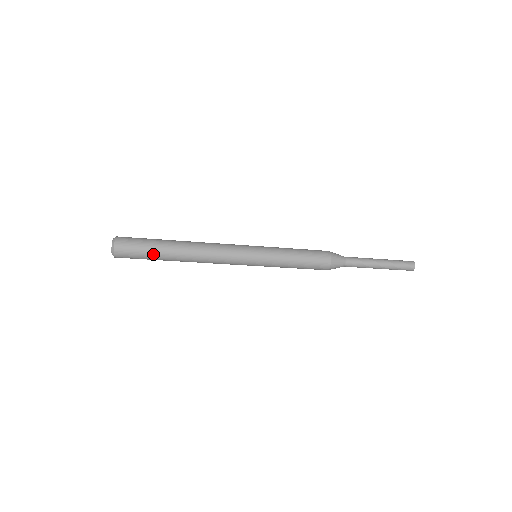
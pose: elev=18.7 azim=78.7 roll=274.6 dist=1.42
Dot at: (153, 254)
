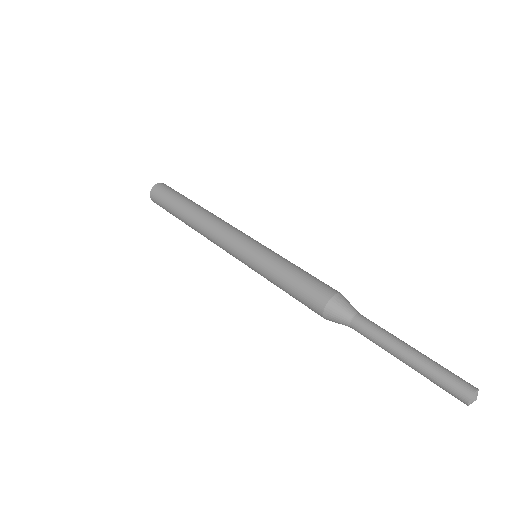
Dot at: (171, 209)
